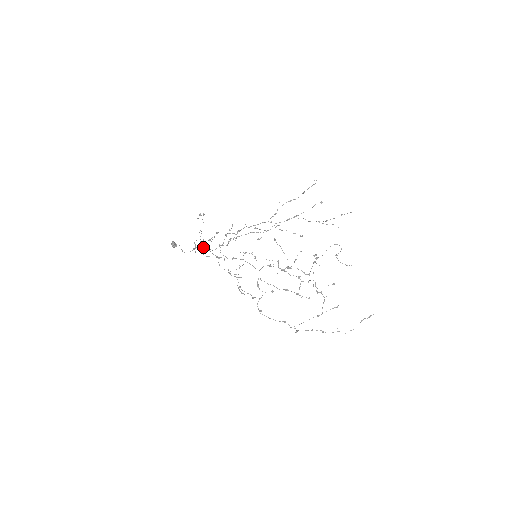
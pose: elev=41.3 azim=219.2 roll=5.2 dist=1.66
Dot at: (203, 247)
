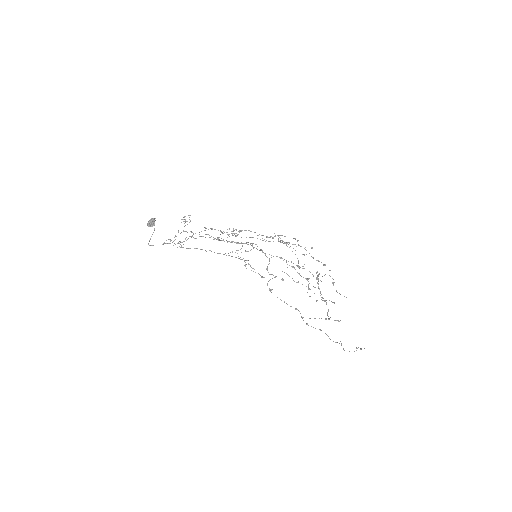
Dot at: occluded
